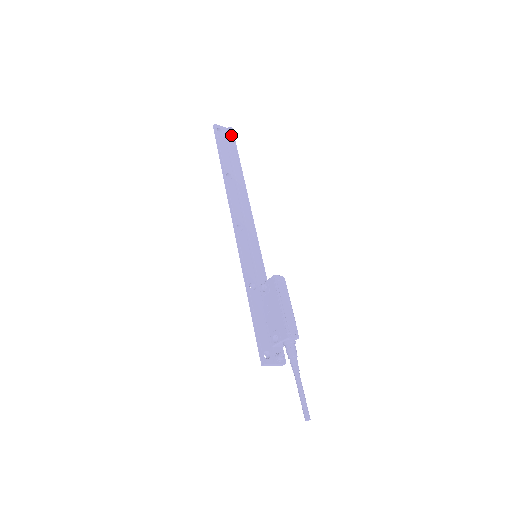
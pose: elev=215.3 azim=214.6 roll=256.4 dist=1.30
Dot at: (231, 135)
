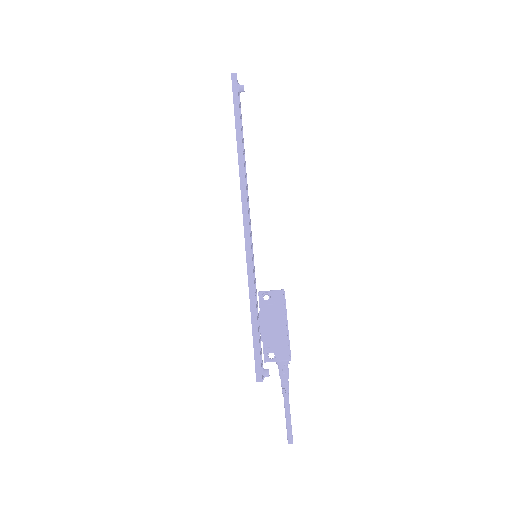
Dot at: occluded
